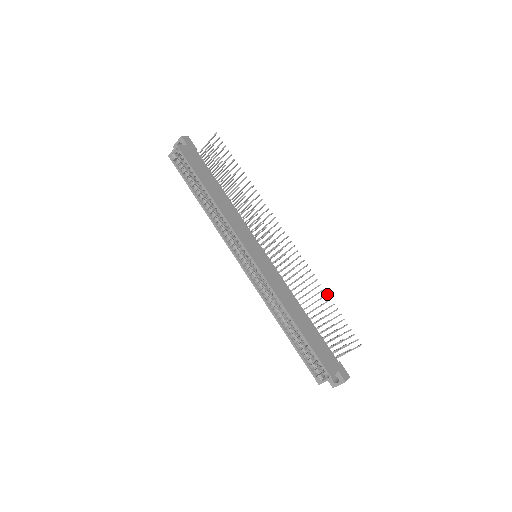
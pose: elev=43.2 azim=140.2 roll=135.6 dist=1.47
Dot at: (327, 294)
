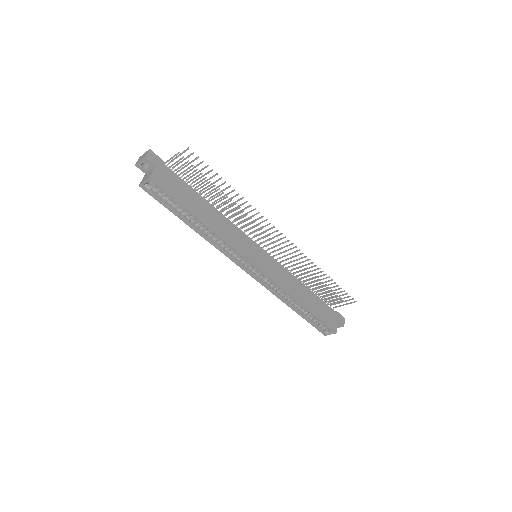
Dot at: (326, 274)
